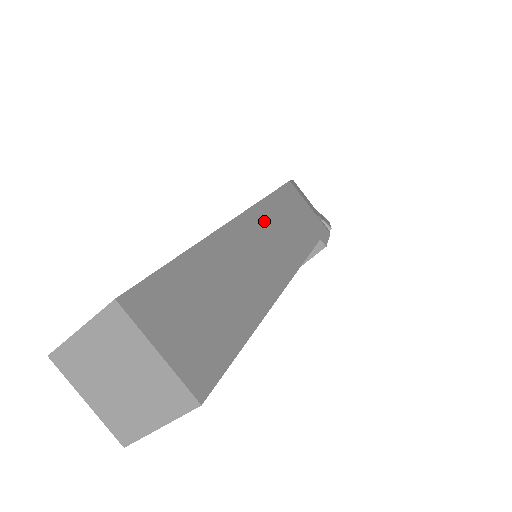
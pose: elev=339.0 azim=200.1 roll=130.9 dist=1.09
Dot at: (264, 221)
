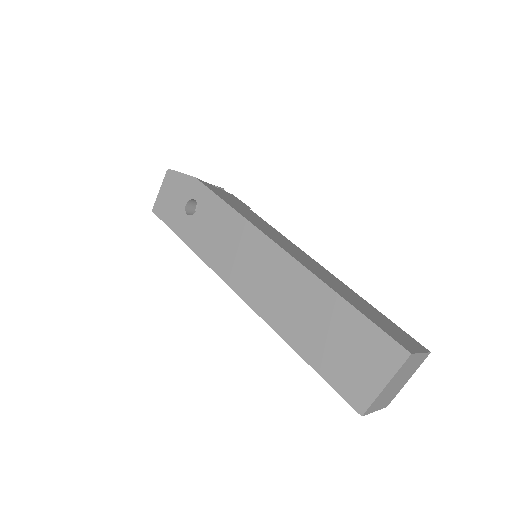
Dot at: (268, 233)
